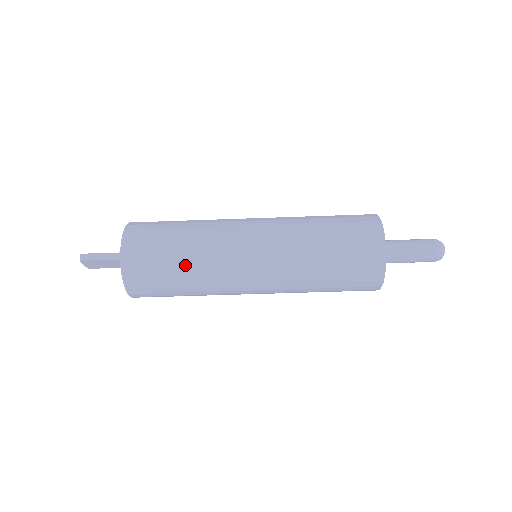
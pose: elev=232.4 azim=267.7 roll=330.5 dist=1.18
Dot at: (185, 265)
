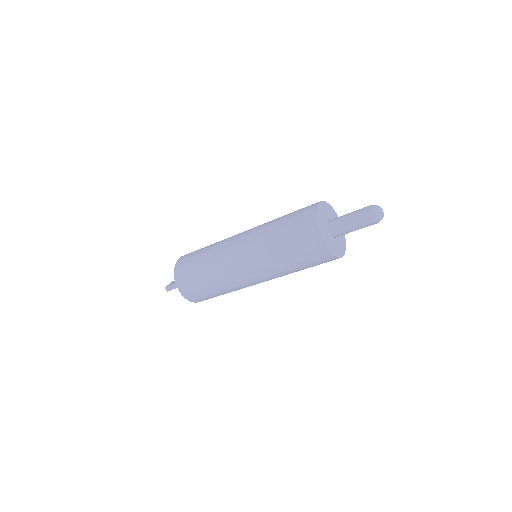
Dot at: (217, 290)
